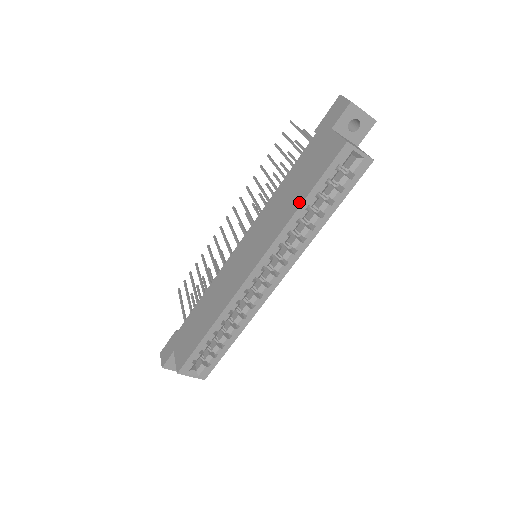
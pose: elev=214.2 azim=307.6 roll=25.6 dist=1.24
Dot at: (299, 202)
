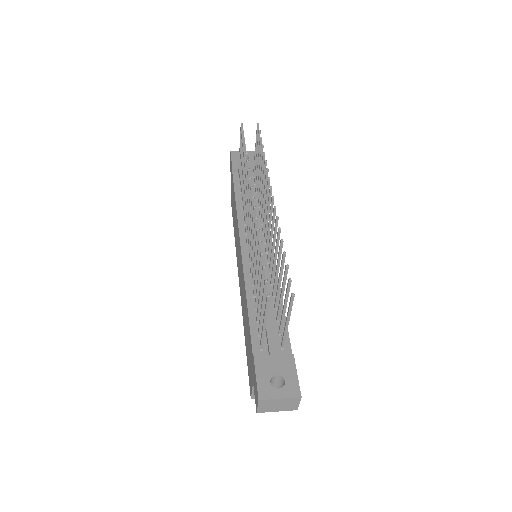
Dot at: occluded
